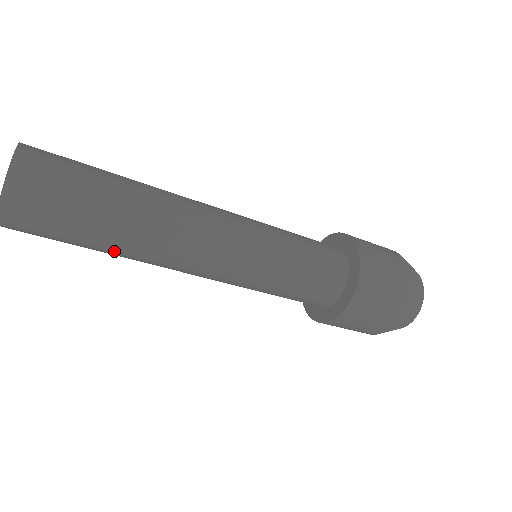
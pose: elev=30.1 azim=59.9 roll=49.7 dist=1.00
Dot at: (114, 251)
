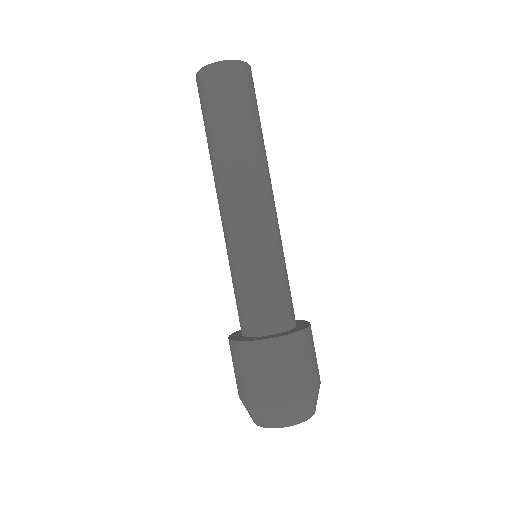
Dot at: (253, 137)
